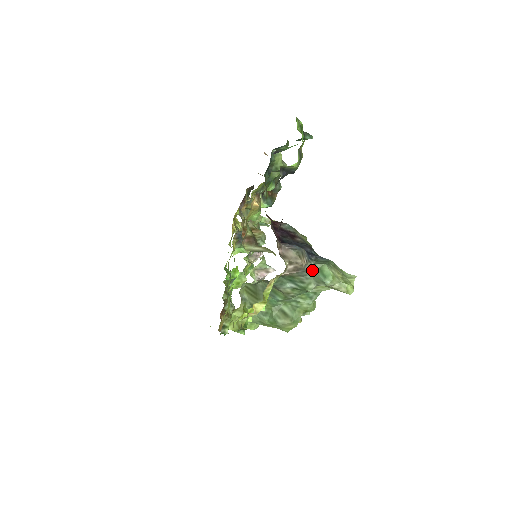
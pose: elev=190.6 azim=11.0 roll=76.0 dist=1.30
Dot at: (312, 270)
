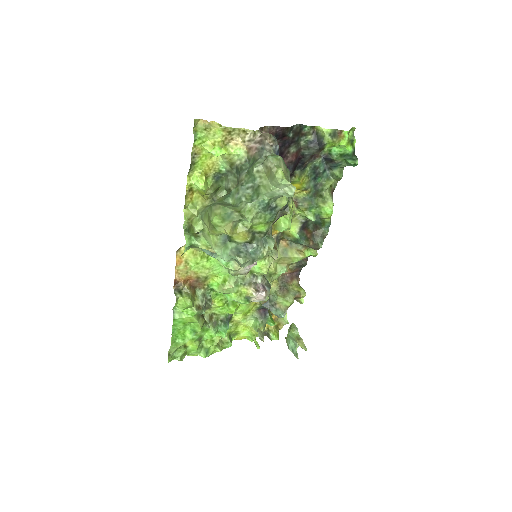
Dot at: (270, 154)
